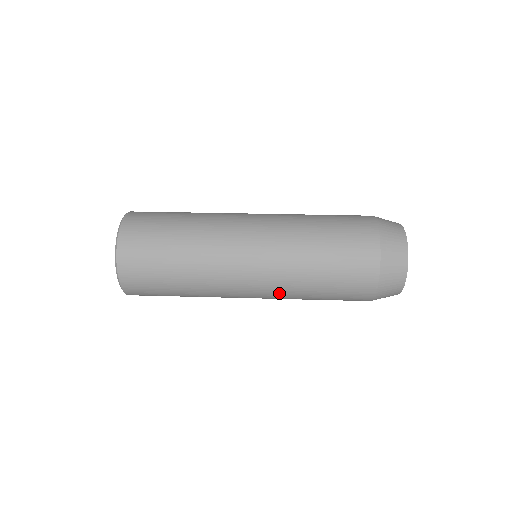
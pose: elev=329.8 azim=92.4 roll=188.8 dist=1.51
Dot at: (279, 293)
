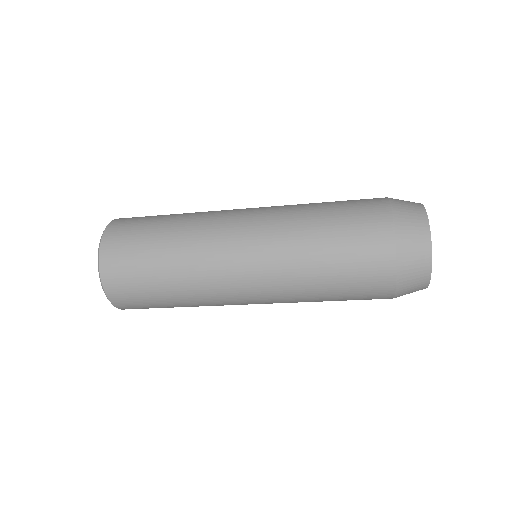
Dot at: (282, 297)
